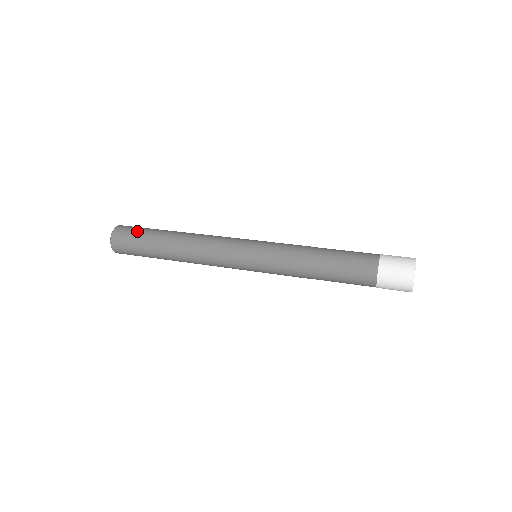
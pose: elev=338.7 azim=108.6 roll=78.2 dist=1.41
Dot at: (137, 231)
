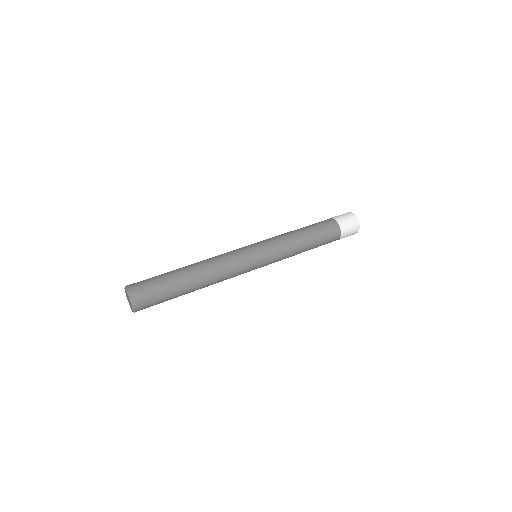
Dot at: (157, 291)
